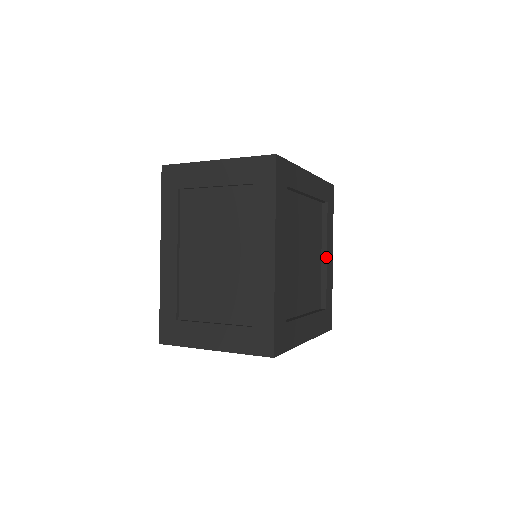
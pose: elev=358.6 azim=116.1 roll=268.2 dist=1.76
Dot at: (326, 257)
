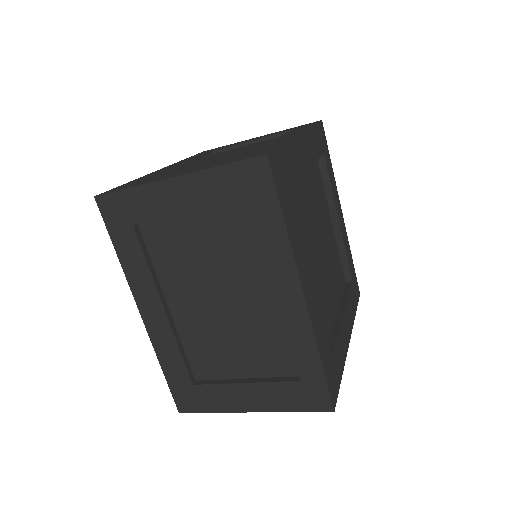
Dot at: (343, 315)
